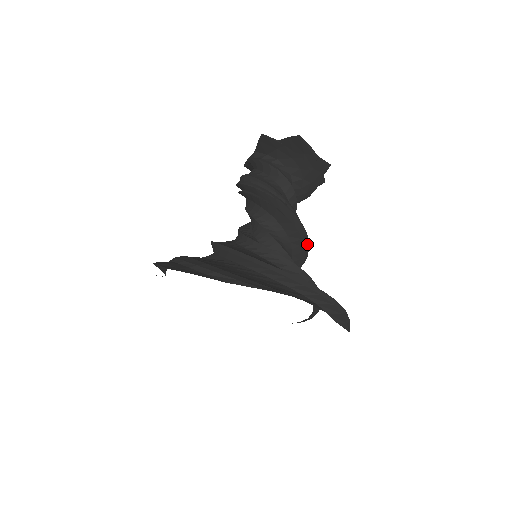
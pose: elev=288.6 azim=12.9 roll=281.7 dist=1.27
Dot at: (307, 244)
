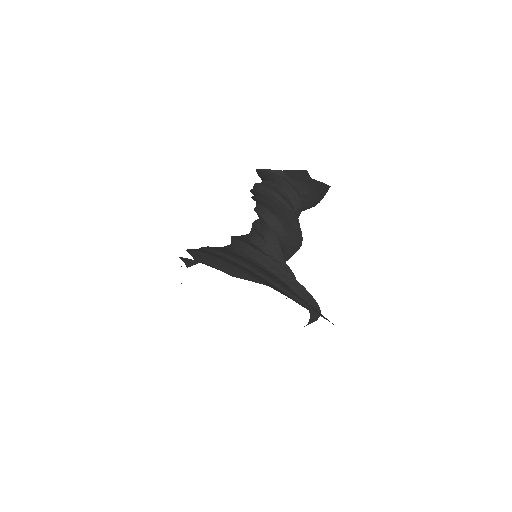
Dot at: occluded
